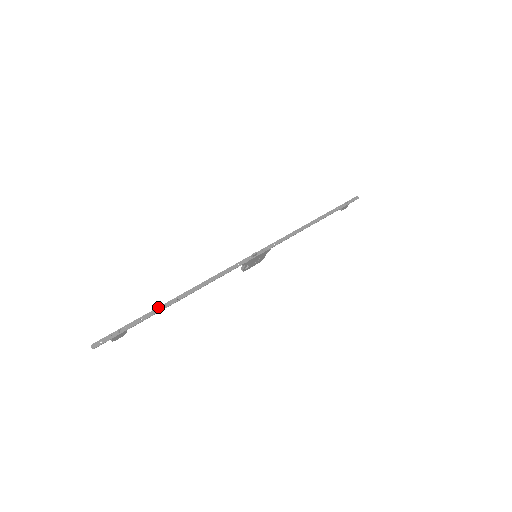
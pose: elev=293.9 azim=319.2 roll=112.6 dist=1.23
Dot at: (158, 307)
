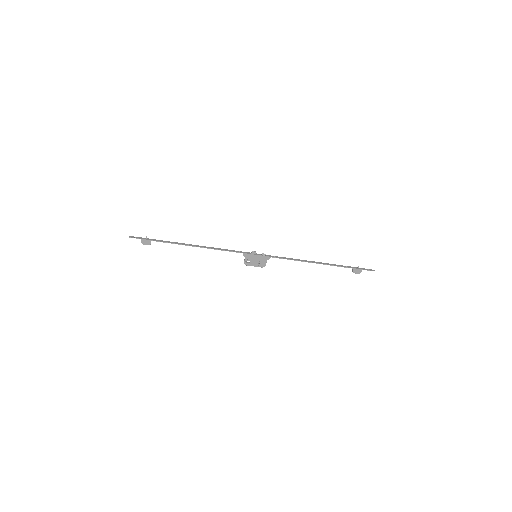
Dot at: (175, 242)
